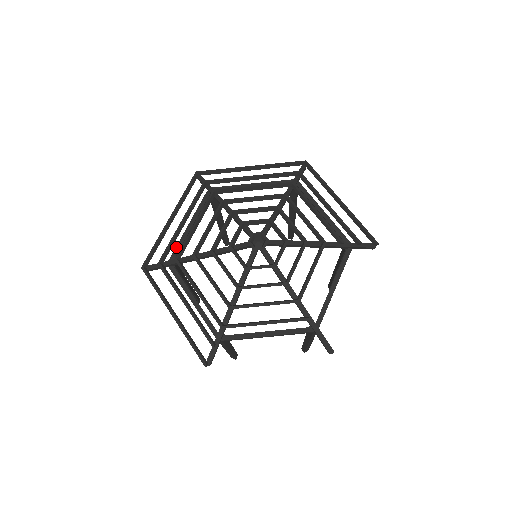
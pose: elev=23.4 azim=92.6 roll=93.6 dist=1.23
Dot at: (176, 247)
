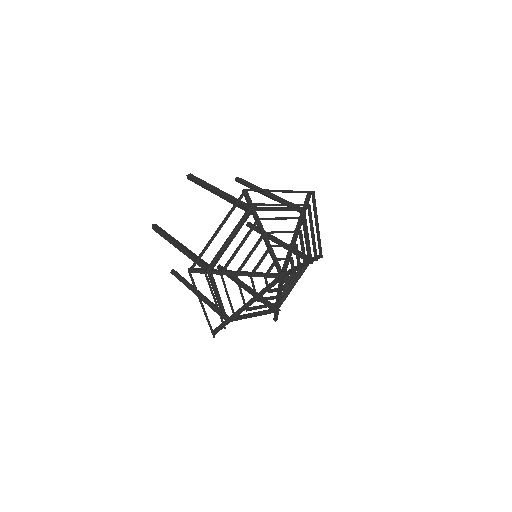
Dot at: (218, 258)
